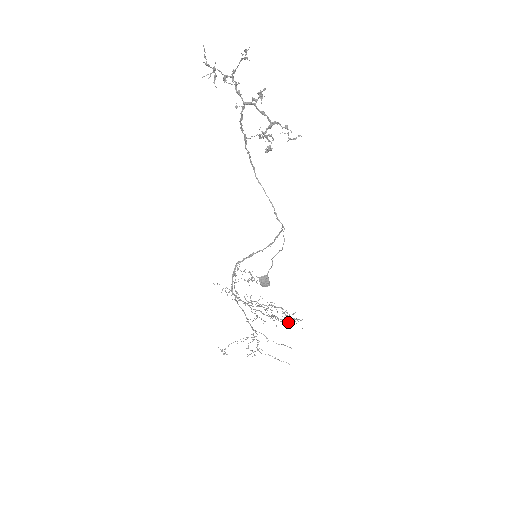
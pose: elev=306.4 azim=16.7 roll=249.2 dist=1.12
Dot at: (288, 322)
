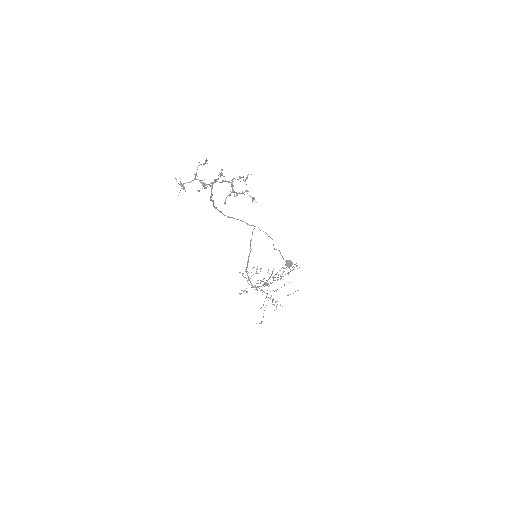
Dot at: occluded
